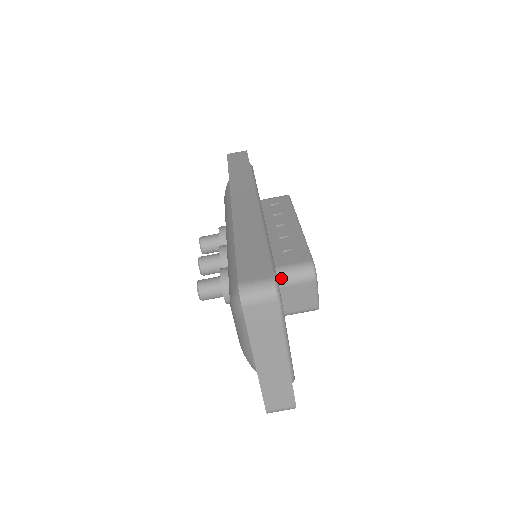
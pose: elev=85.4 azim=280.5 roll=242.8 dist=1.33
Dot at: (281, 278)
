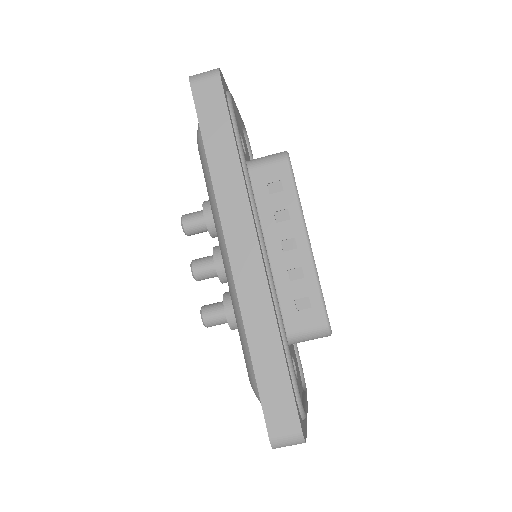
Dot at: (296, 342)
